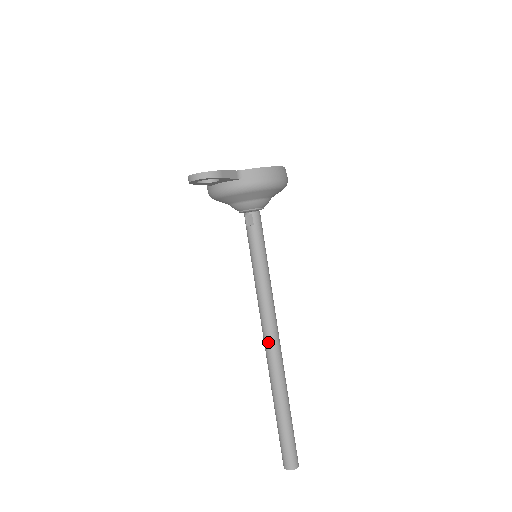
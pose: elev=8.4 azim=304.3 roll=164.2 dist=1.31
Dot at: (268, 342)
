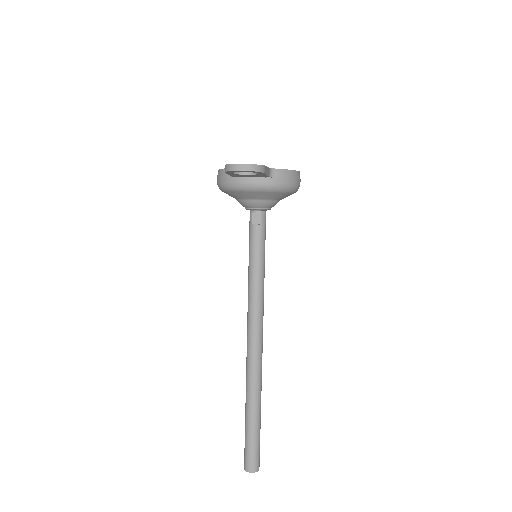
Dot at: (254, 344)
